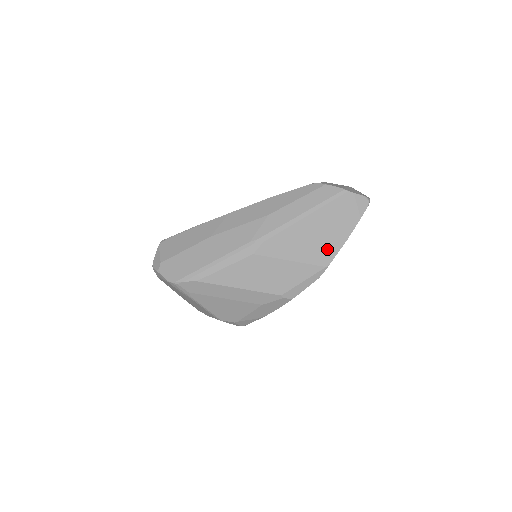
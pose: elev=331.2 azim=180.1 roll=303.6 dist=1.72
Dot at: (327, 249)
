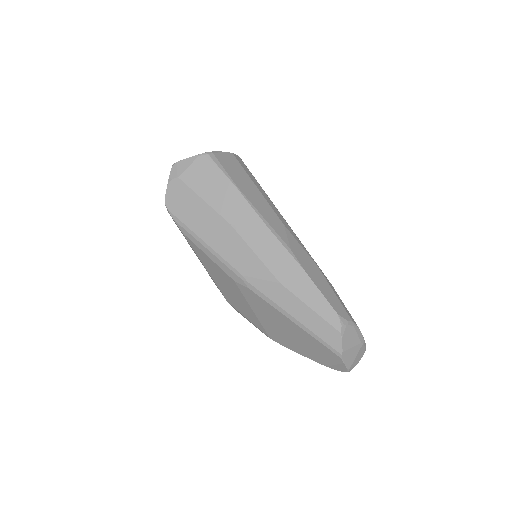
Dot at: (284, 340)
